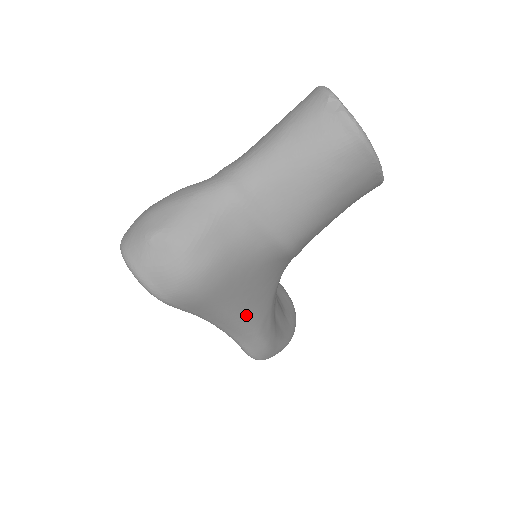
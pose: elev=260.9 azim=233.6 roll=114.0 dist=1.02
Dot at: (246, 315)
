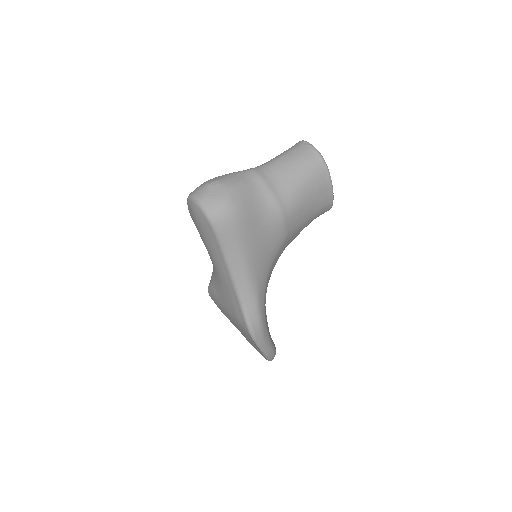
Dot at: (252, 269)
